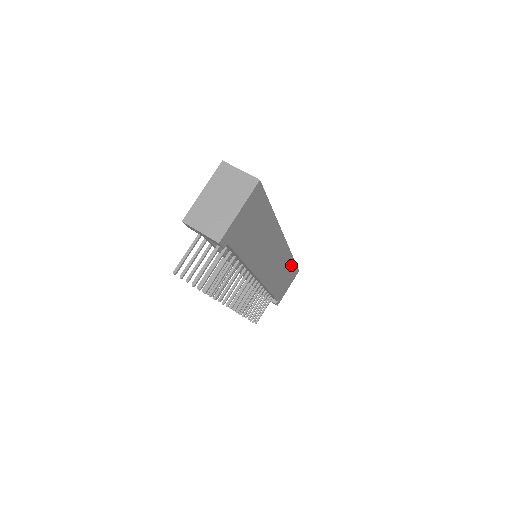
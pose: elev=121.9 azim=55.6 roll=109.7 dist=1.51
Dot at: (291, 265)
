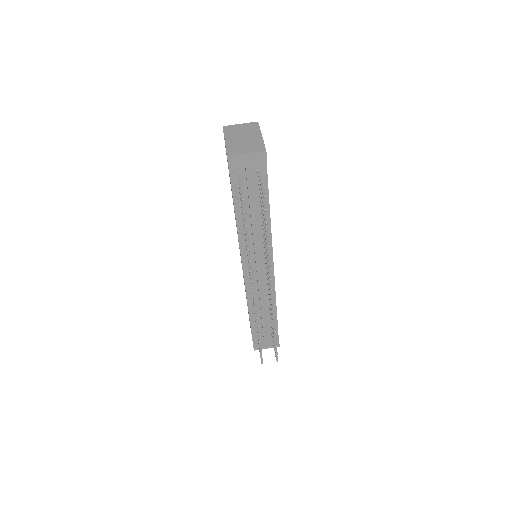
Dot at: occluded
